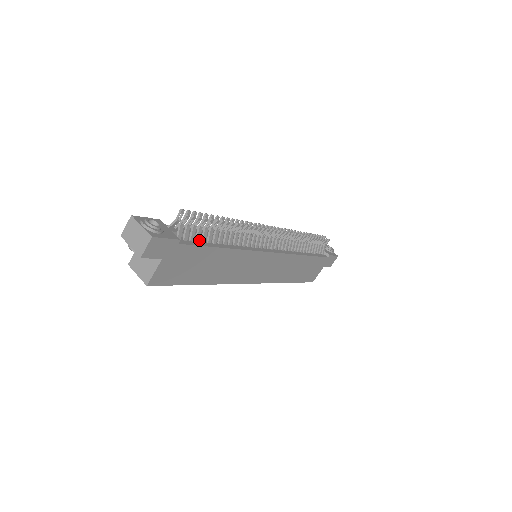
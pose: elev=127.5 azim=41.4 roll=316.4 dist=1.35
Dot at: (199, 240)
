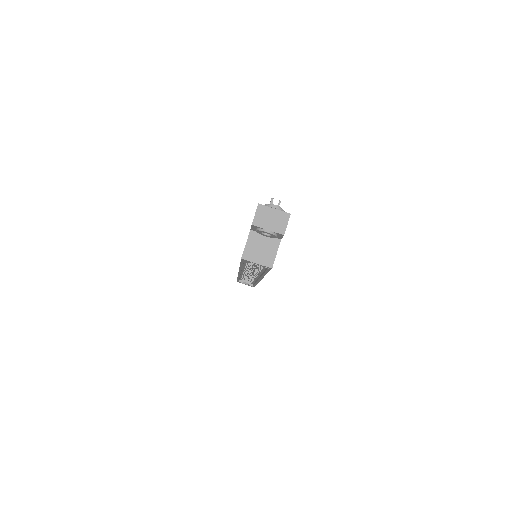
Dot at: occluded
